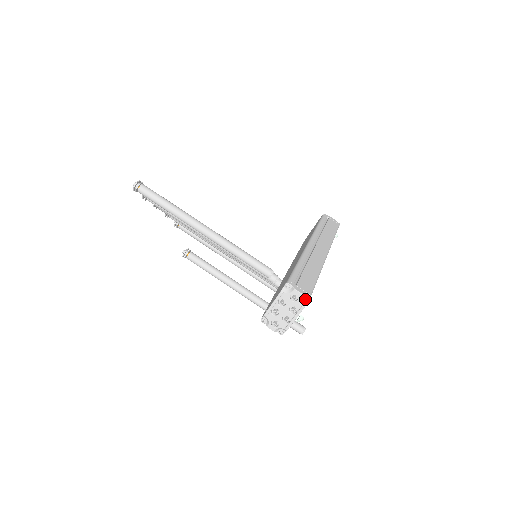
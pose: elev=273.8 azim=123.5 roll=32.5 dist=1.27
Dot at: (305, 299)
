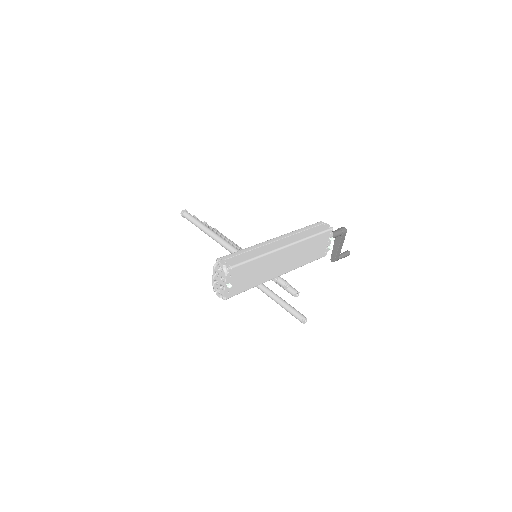
Dot at: (226, 269)
